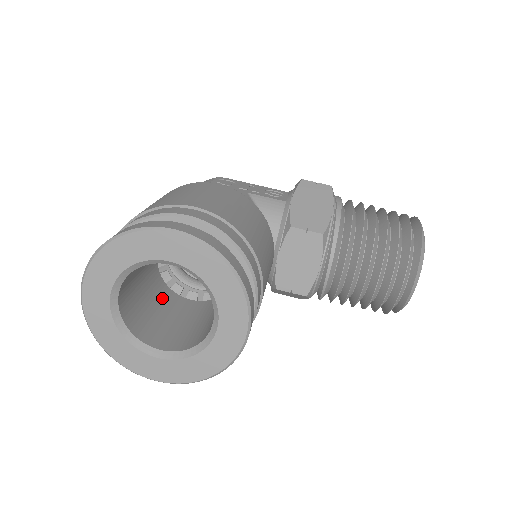
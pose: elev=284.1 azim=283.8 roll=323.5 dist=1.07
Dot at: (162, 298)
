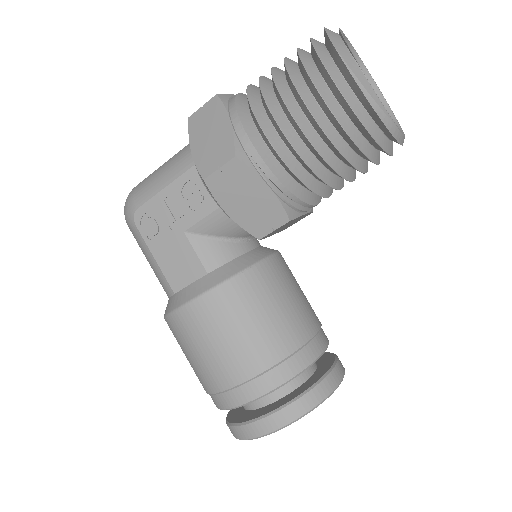
Dot at: occluded
